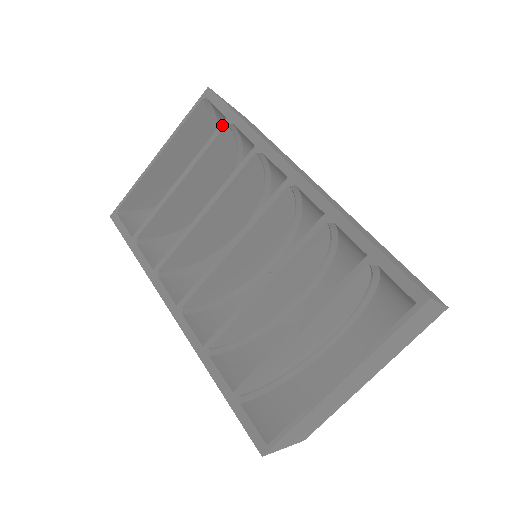
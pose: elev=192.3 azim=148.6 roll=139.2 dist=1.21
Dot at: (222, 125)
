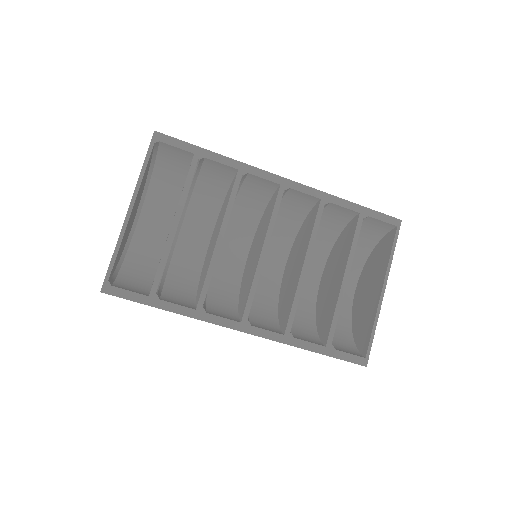
Dot at: (194, 161)
